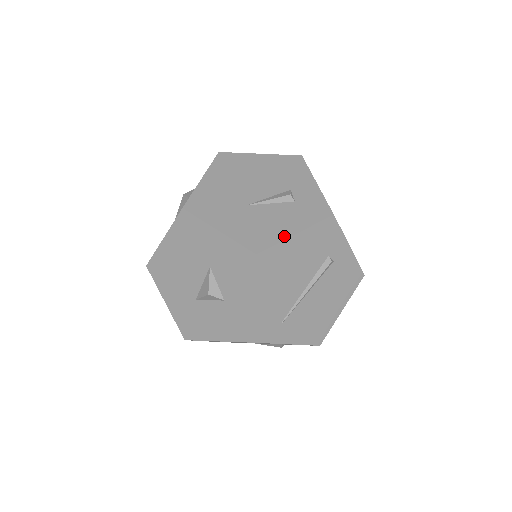
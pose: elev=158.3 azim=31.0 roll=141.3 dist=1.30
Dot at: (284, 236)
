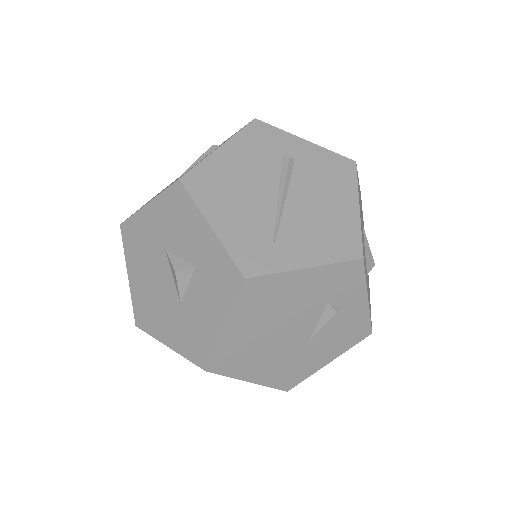
Dot at: (207, 156)
